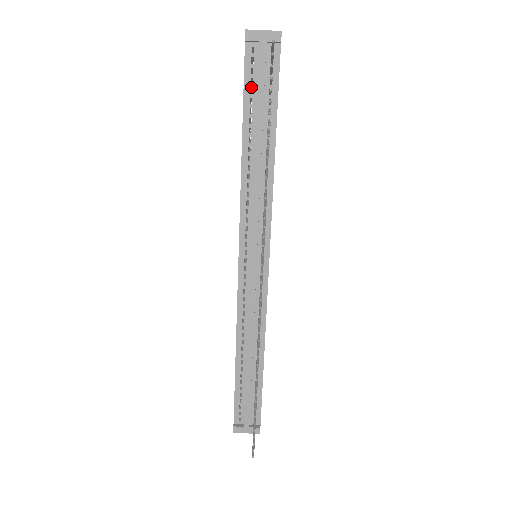
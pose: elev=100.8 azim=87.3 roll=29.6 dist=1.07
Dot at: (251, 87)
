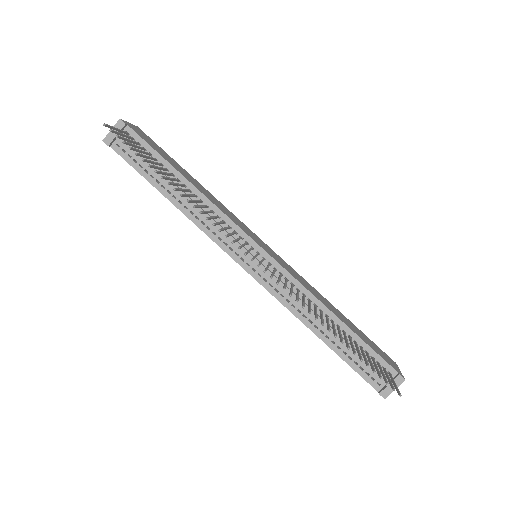
Dot at: (138, 164)
